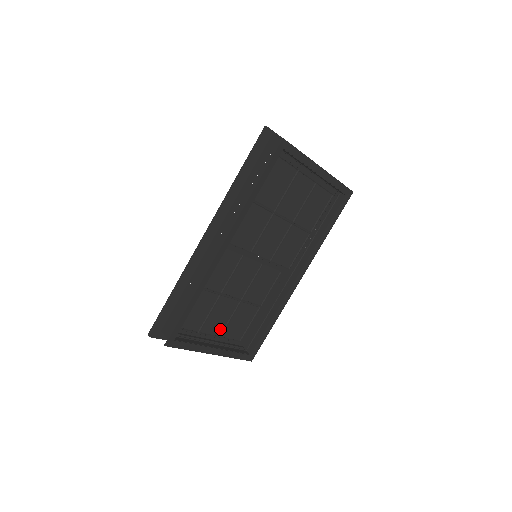
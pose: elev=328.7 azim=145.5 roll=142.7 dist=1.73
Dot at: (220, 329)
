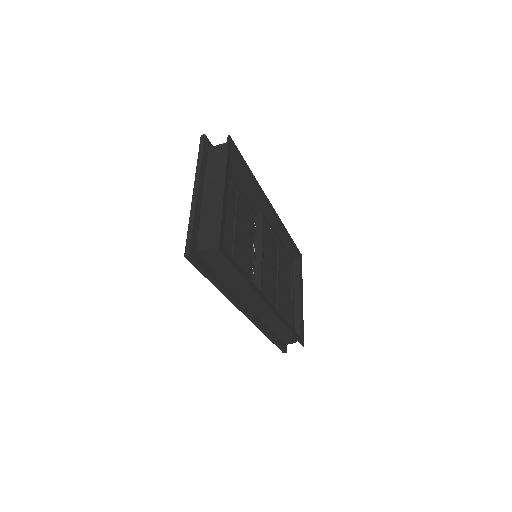
Dot at: occluded
